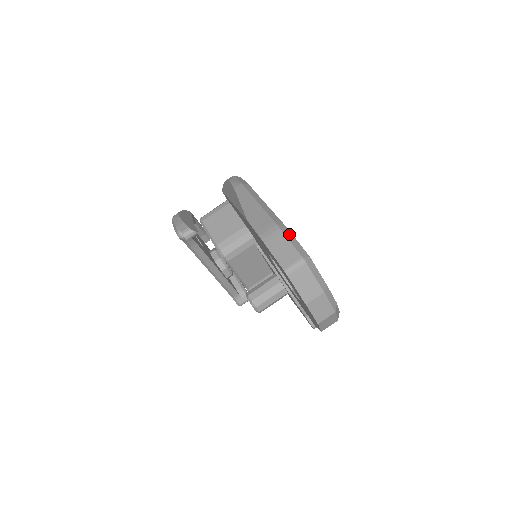
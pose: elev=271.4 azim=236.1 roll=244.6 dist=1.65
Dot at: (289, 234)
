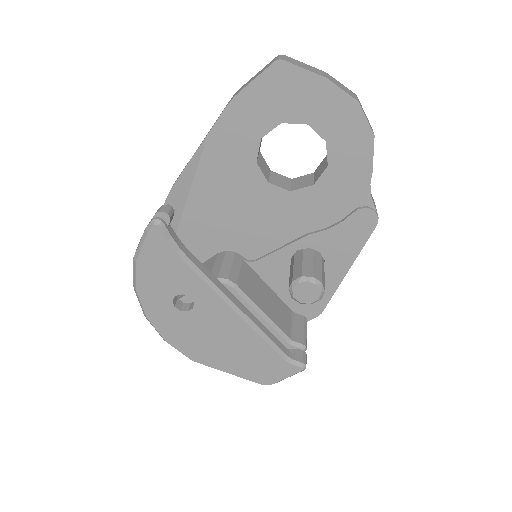
Dot at: occluded
